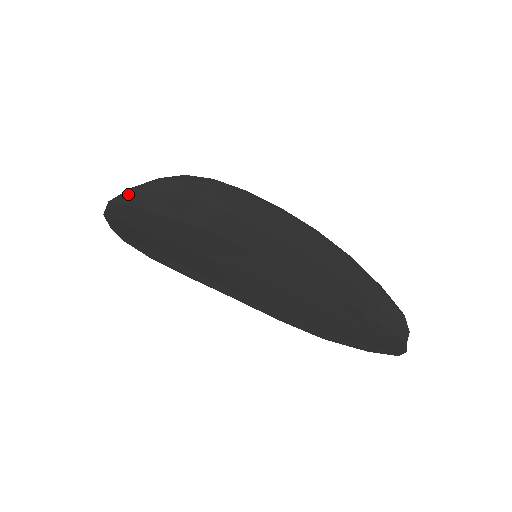
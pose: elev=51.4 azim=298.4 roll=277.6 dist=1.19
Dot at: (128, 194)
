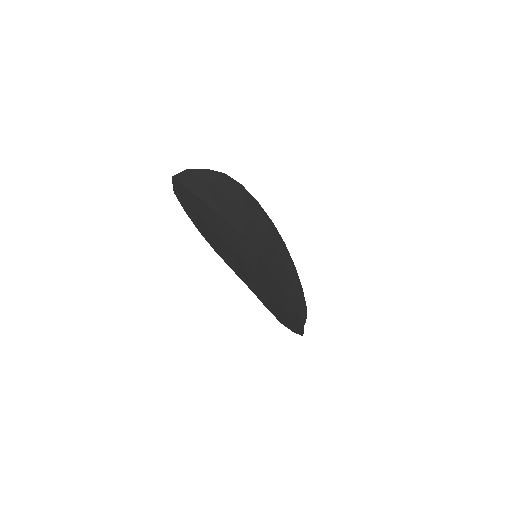
Dot at: (186, 175)
